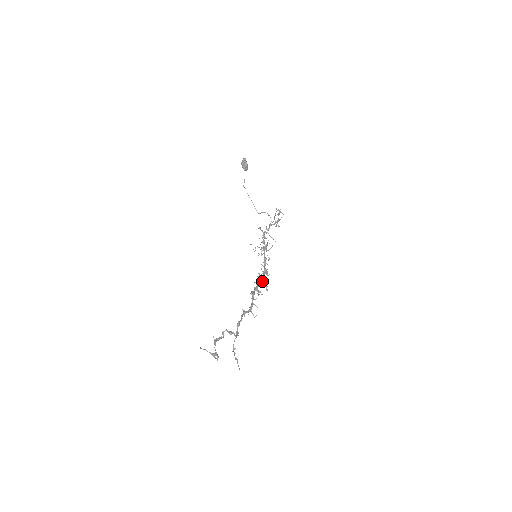
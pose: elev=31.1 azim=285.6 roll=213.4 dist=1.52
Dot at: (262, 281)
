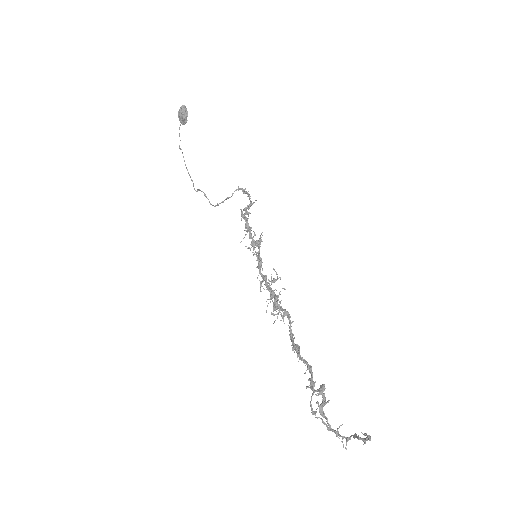
Dot at: (270, 294)
